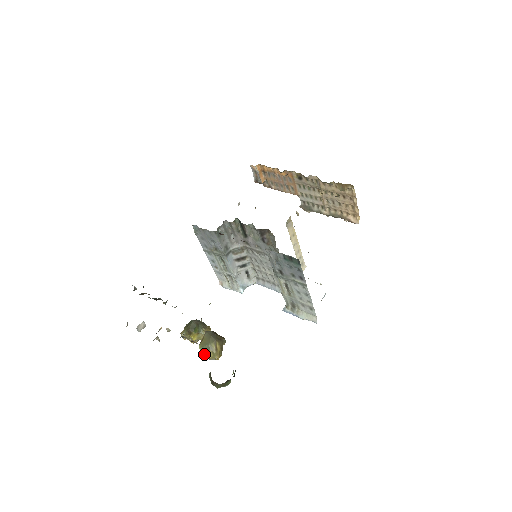
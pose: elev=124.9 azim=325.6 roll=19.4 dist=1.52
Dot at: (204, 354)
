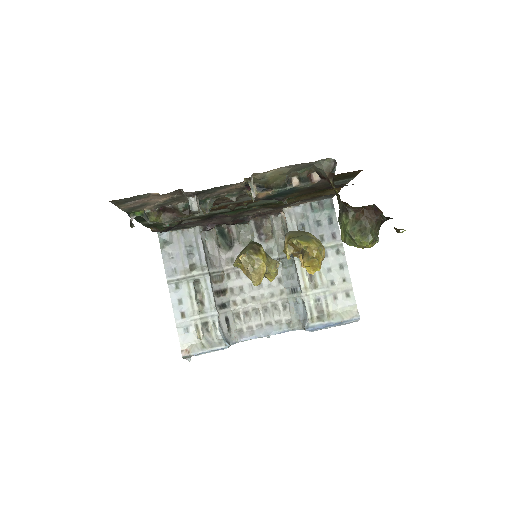
Dot at: (307, 242)
